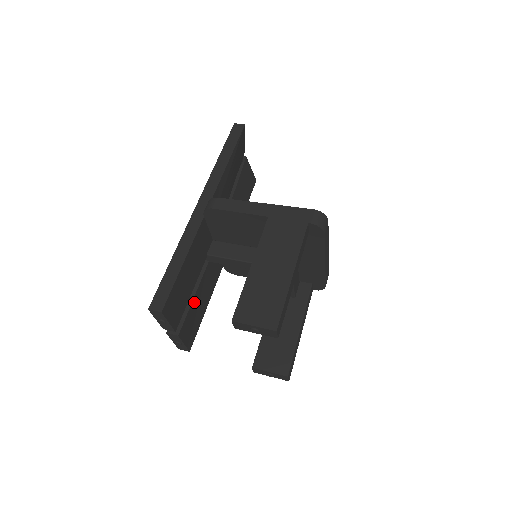
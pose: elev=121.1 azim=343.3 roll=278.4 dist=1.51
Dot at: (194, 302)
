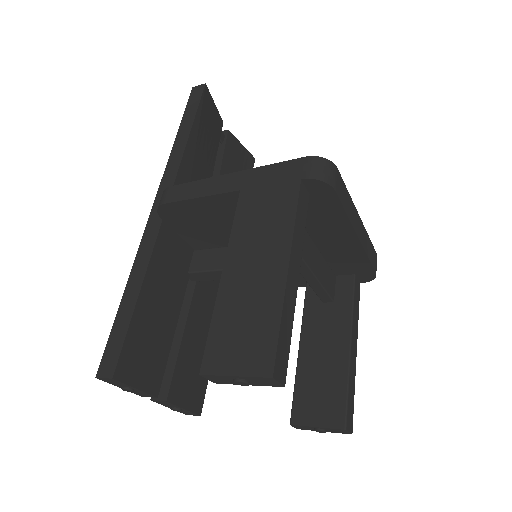
Dot at: (185, 345)
